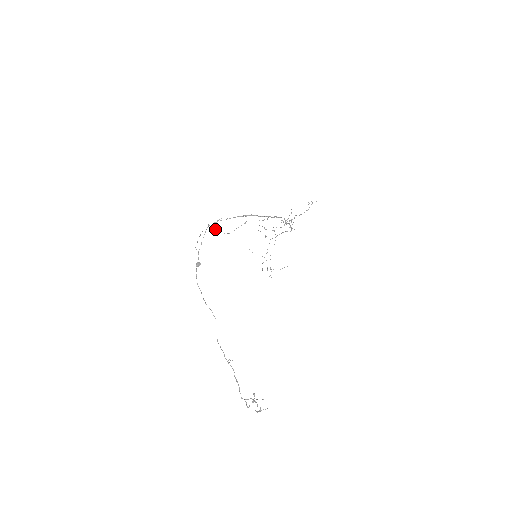
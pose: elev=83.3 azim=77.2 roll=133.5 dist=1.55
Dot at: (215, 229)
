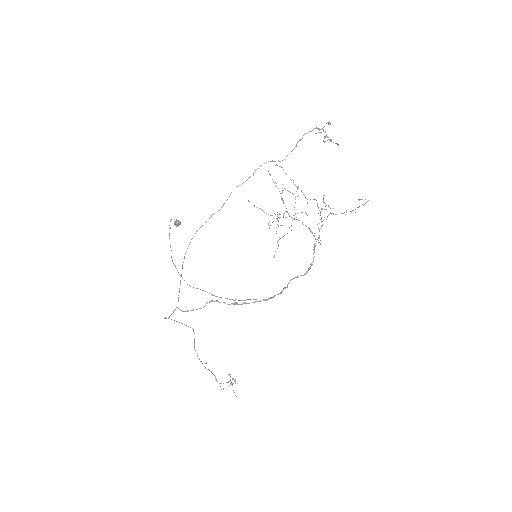
Dot at: (197, 230)
